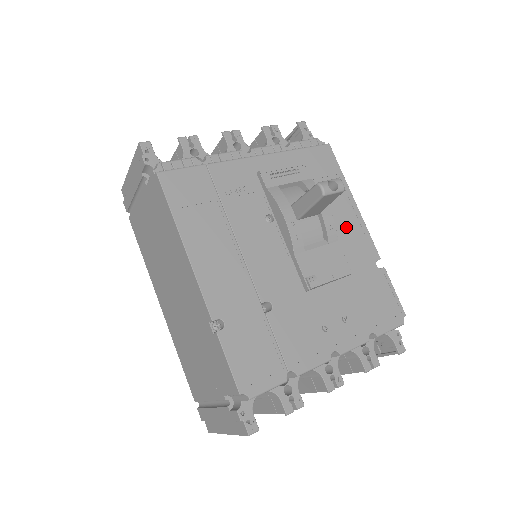
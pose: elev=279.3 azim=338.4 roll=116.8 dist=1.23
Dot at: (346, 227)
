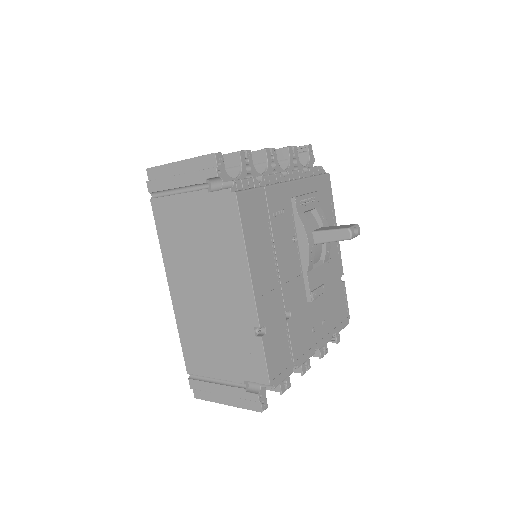
Dot at: (331, 248)
